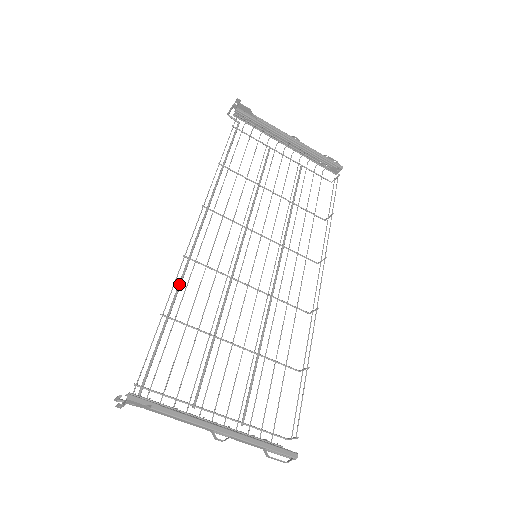
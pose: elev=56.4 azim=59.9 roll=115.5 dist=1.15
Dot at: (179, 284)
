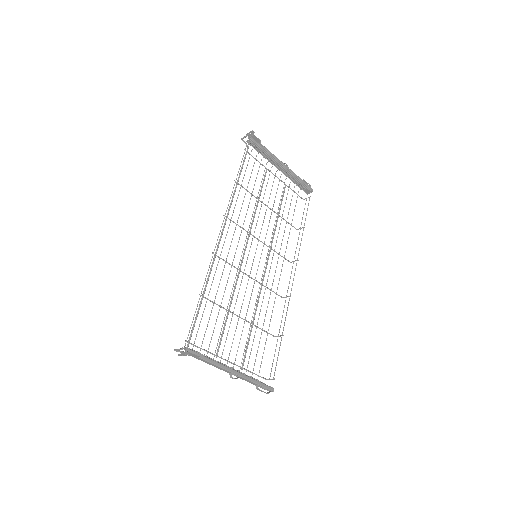
Dot at: occluded
